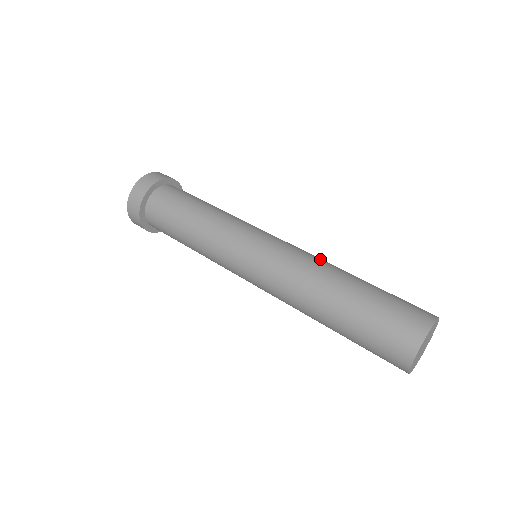
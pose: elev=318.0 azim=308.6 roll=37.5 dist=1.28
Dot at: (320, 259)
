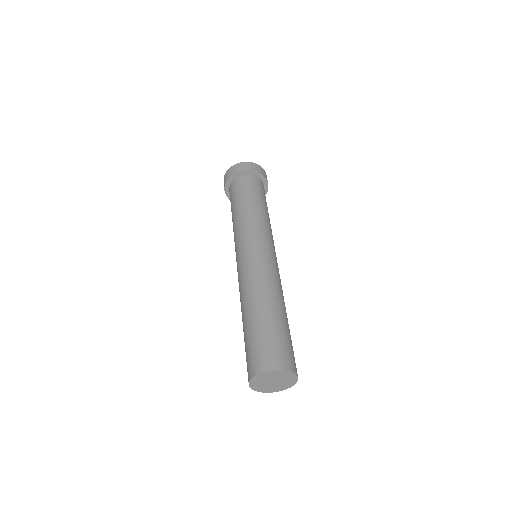
Dot at: (261, 282)
